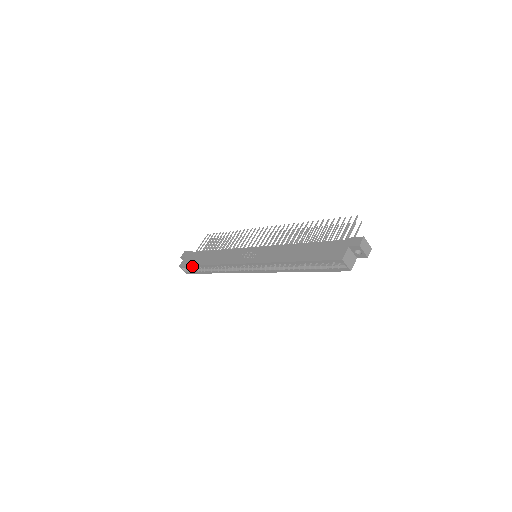
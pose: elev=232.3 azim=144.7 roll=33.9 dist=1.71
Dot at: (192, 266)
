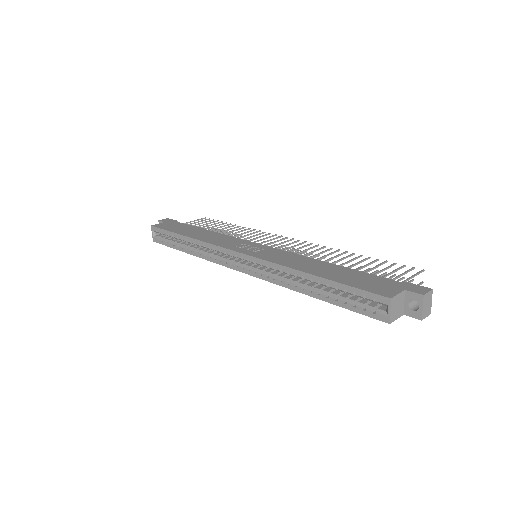
Dot at: (167, 231)
